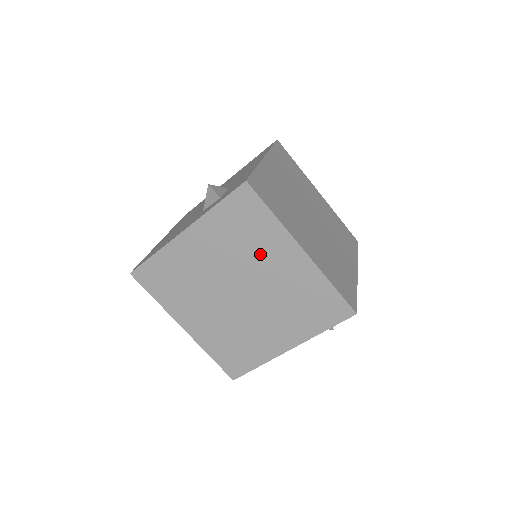
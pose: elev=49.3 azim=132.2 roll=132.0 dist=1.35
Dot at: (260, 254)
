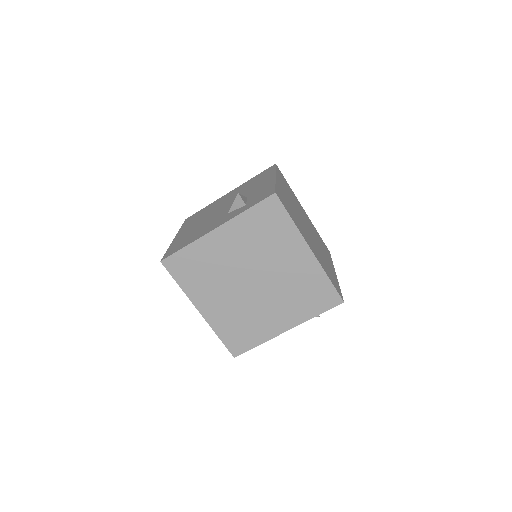
Dot at: (276, 251)
